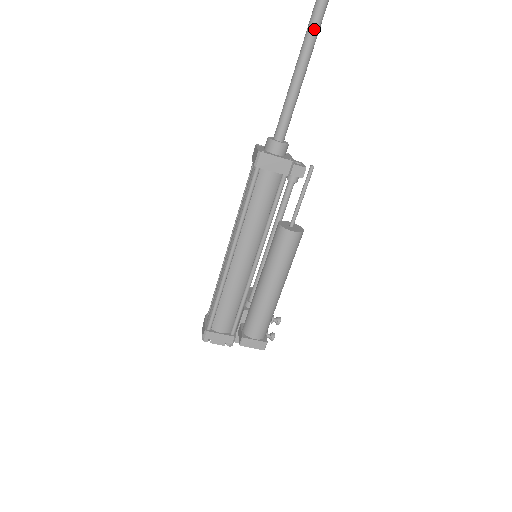
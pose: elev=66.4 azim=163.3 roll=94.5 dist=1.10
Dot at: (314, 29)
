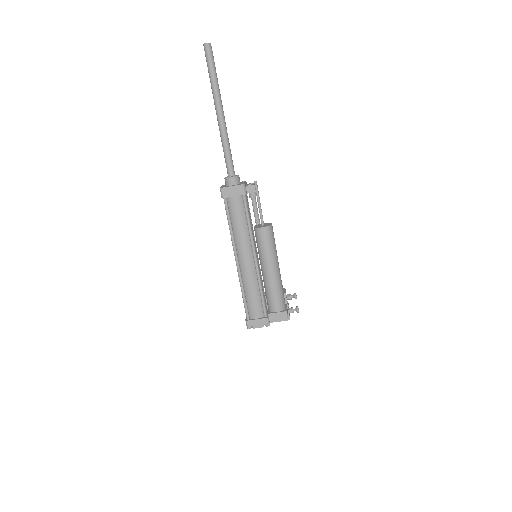
Dot at: (218, 104)
